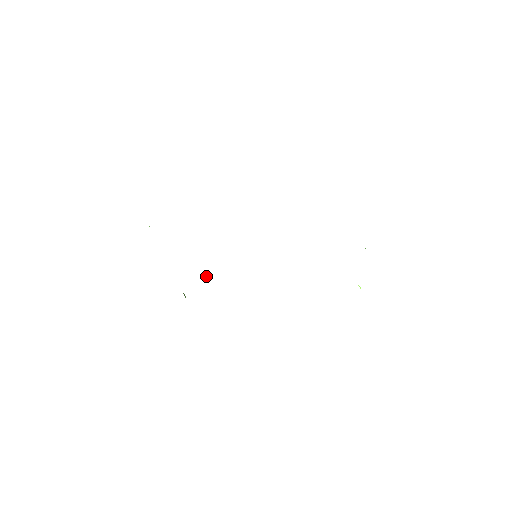
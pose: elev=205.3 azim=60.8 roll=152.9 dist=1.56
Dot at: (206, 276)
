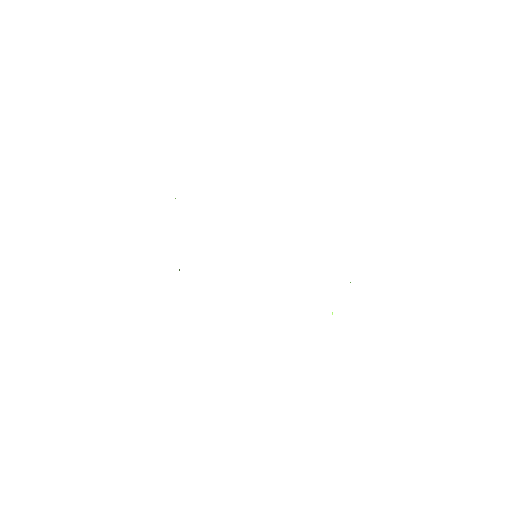
Dot at: occluded
